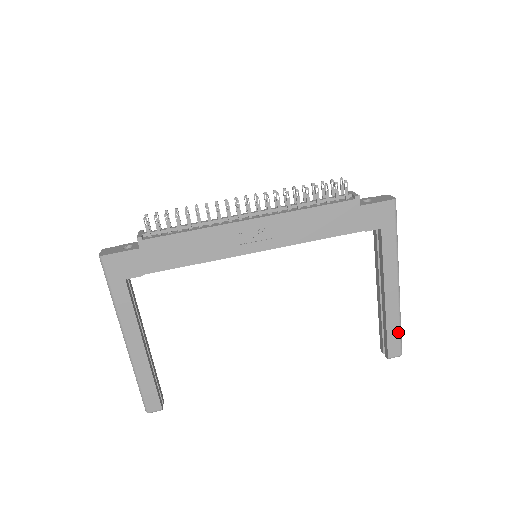
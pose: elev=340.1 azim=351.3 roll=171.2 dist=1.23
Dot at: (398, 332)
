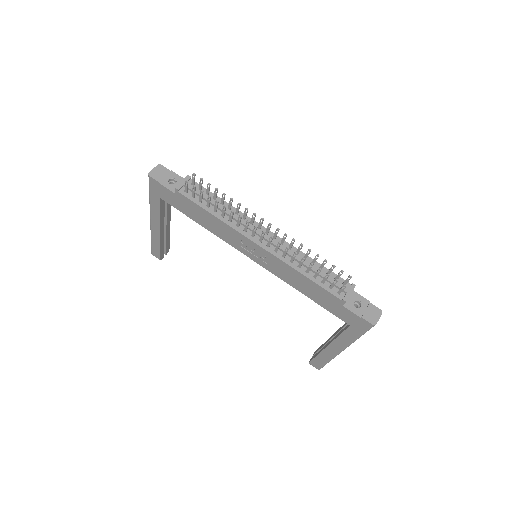
Dot at: (324, 363)
